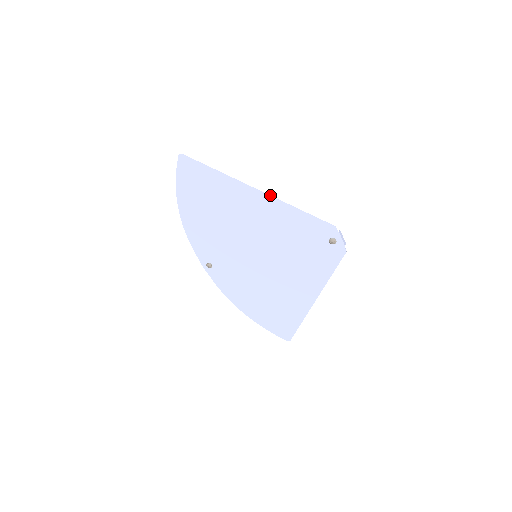
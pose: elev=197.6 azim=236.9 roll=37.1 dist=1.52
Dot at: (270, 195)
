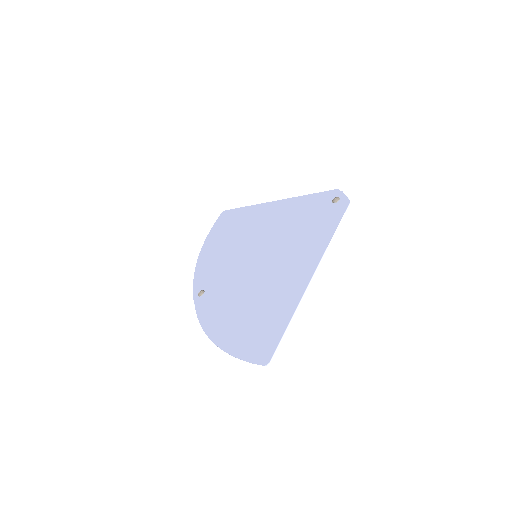
Dot at: (284, 200)
